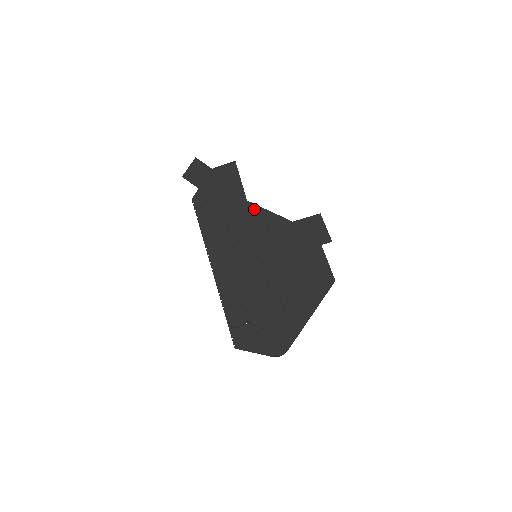
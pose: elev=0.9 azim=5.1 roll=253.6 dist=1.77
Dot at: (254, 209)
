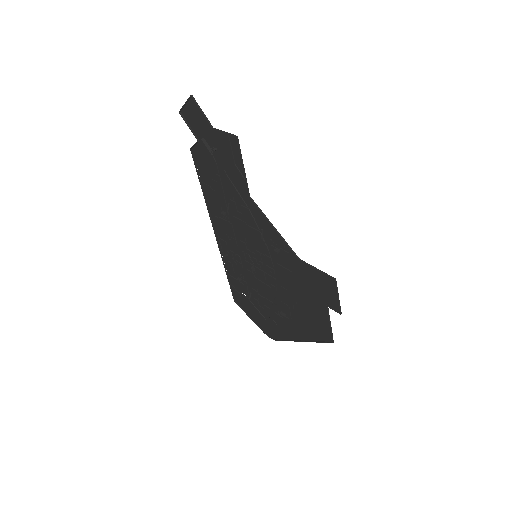
Dot at: (257, 212)
